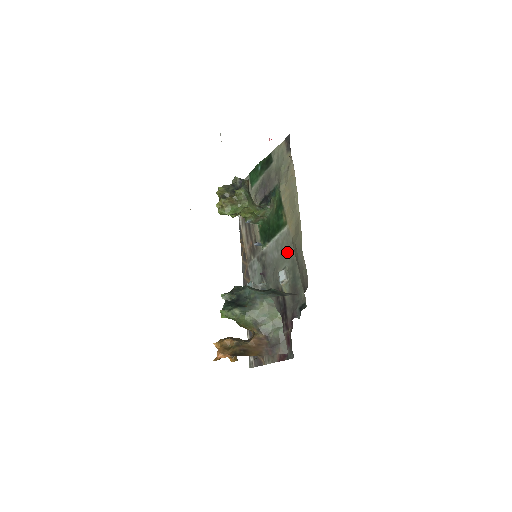
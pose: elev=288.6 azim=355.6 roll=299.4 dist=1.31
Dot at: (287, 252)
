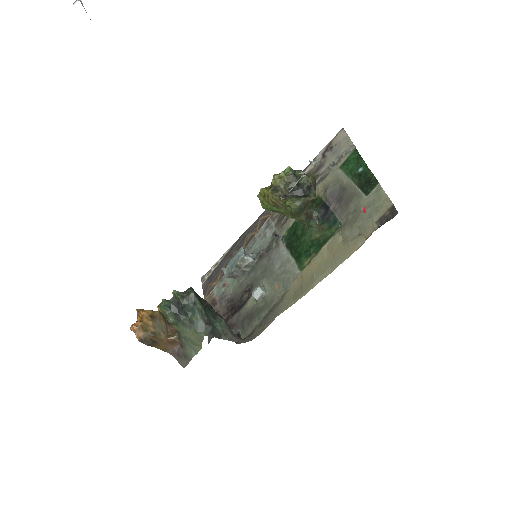
Dot at: (279, 286)
